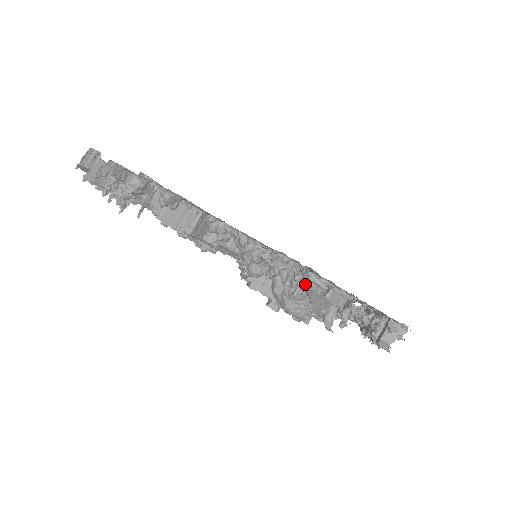
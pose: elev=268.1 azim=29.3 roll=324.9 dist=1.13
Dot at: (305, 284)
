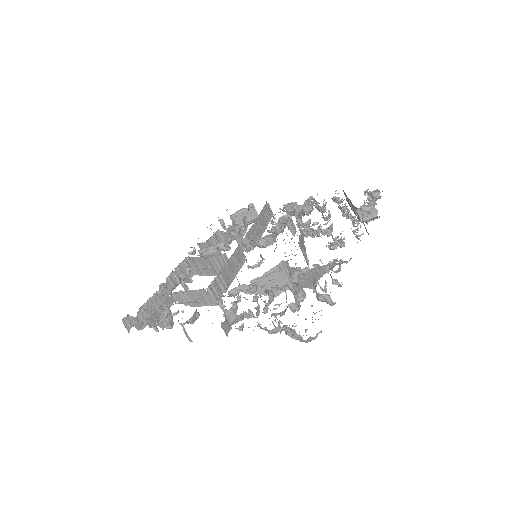
Dot at: (300, 288)
